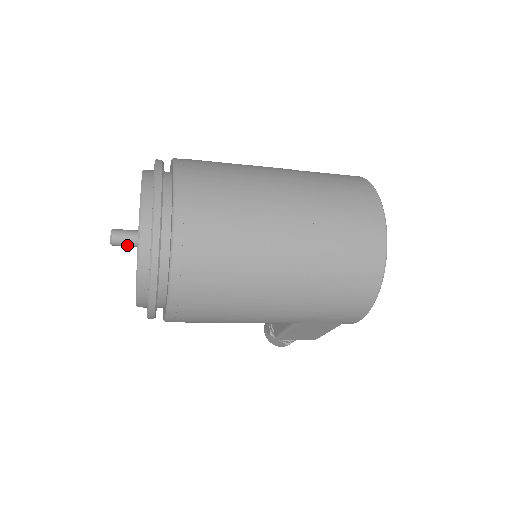
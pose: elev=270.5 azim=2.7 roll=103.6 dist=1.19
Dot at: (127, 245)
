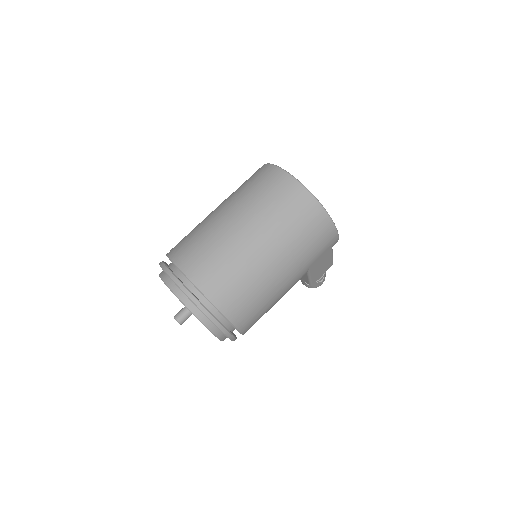
Dot at: (188, 317)
